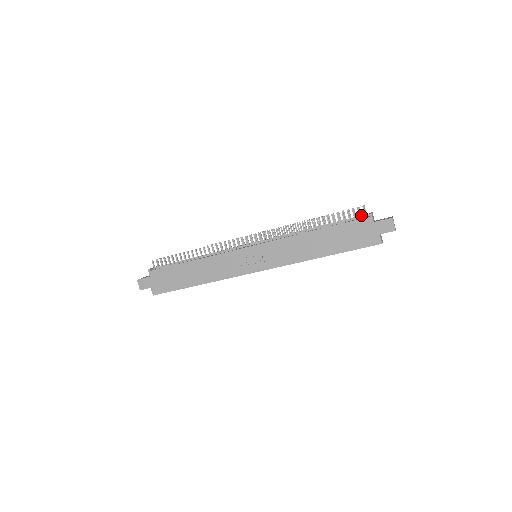
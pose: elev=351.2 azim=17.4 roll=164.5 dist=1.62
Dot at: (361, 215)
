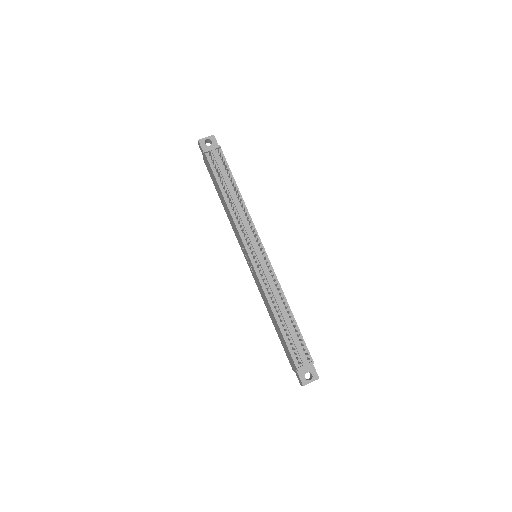
Dot at: (301, 358)
